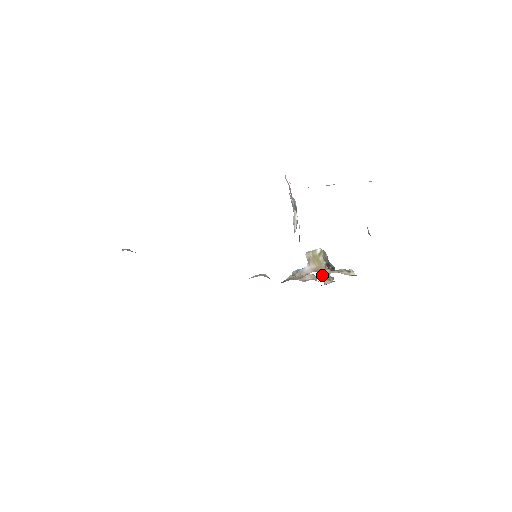
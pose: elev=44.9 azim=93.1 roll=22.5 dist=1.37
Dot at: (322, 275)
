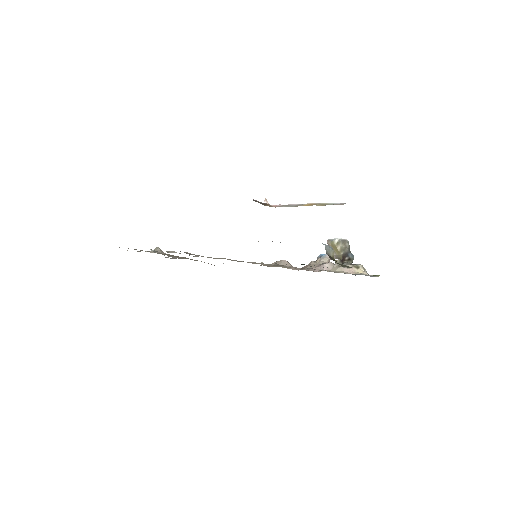
Dot at: occluded
